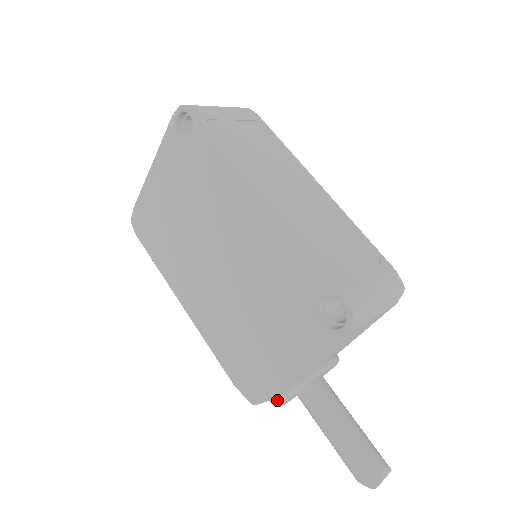
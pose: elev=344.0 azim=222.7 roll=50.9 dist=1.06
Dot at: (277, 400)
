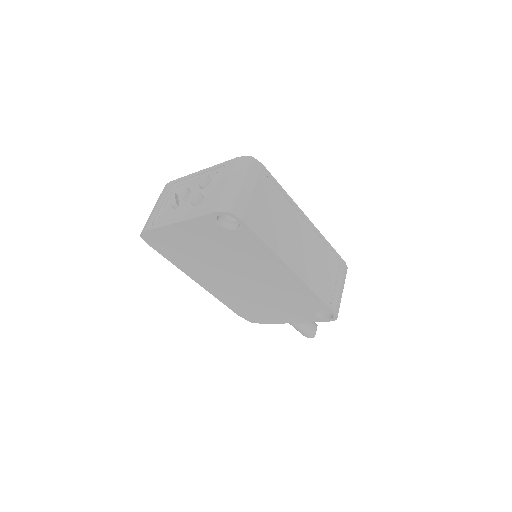
Dot at: (269, 323)
